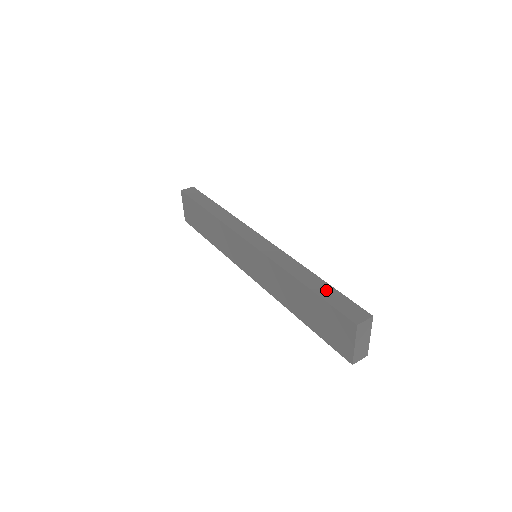
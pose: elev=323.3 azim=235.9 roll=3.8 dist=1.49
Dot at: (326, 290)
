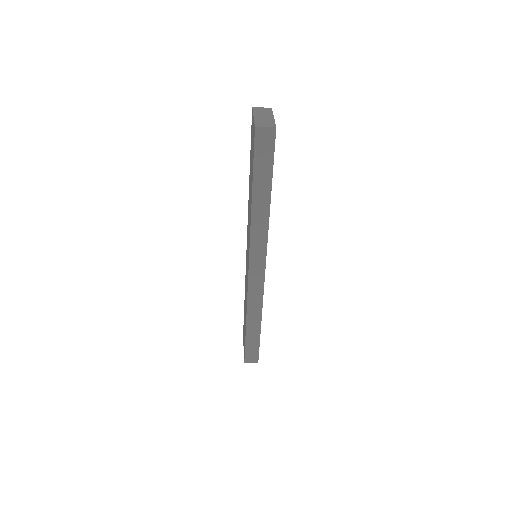
Dot at: occluded
